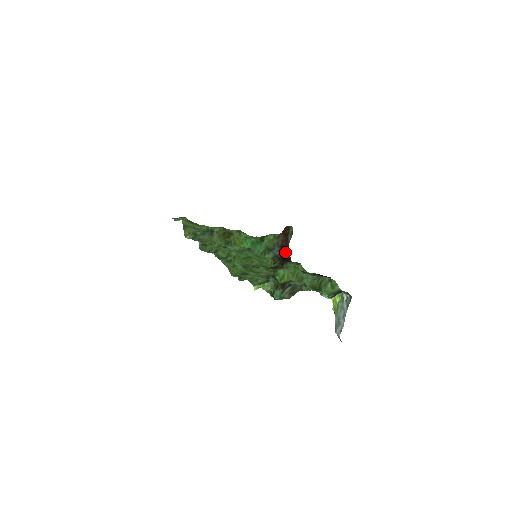
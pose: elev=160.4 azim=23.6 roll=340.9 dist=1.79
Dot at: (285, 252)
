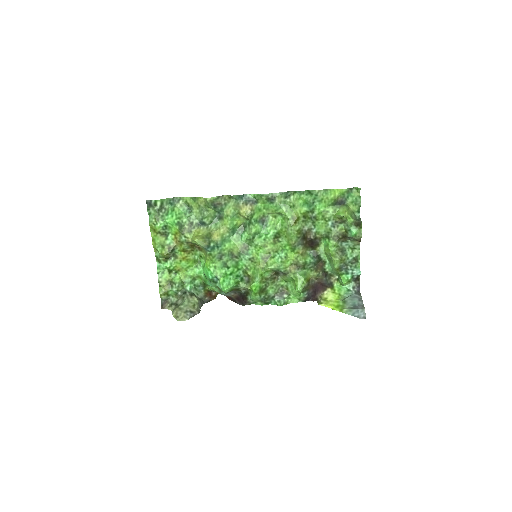
Dot at: (234, 299)
